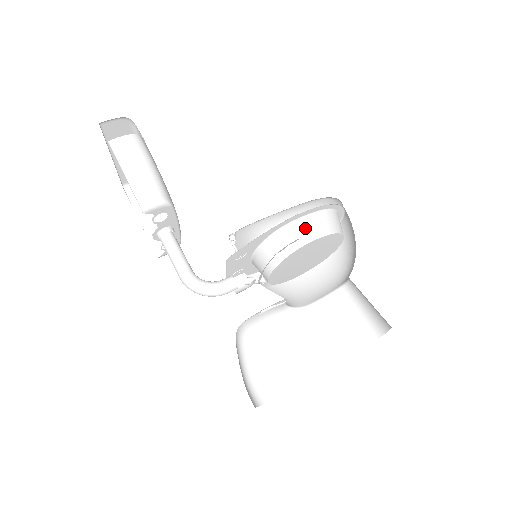
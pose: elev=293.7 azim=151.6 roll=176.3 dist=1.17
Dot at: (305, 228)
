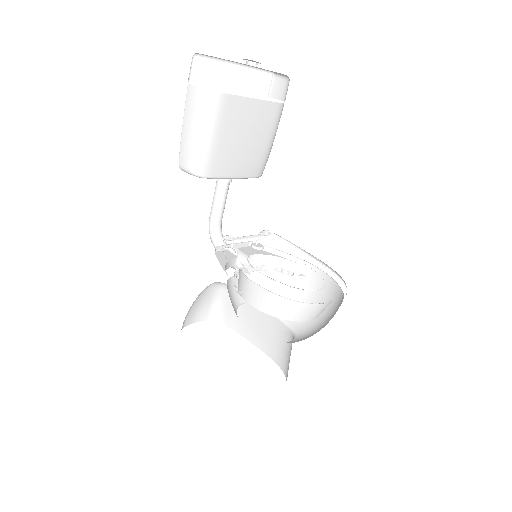
Dot at: (254, 293)
